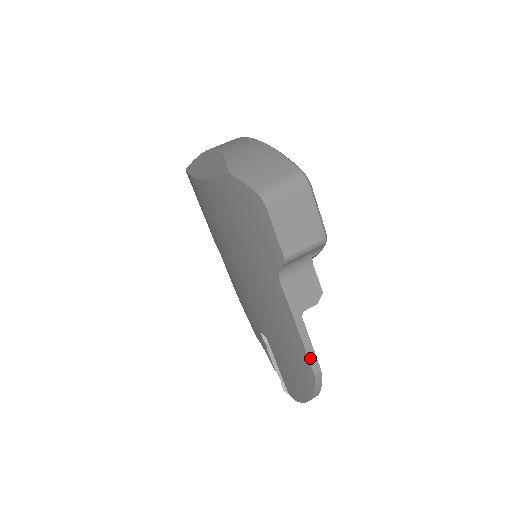
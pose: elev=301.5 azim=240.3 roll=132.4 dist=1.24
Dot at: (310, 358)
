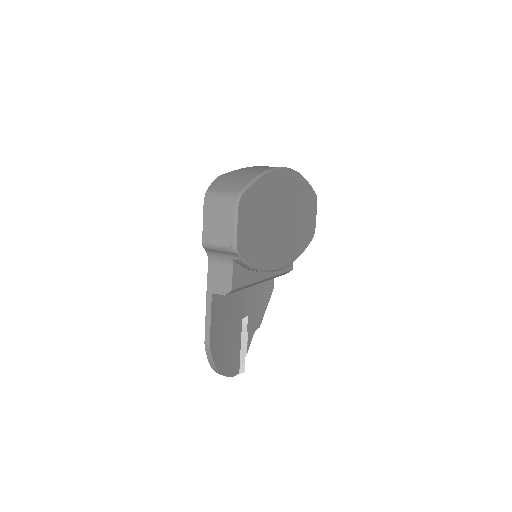
Dot at: (206, 329)
